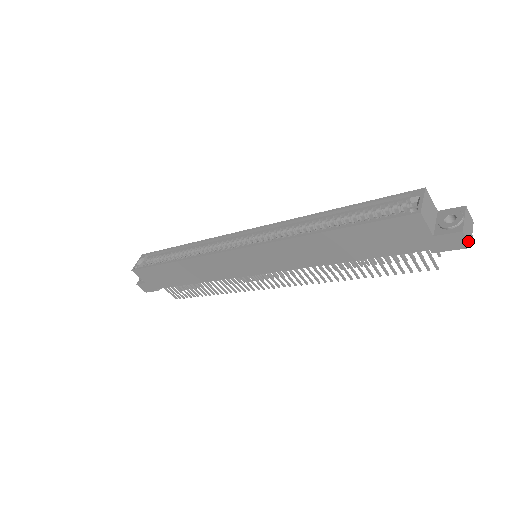
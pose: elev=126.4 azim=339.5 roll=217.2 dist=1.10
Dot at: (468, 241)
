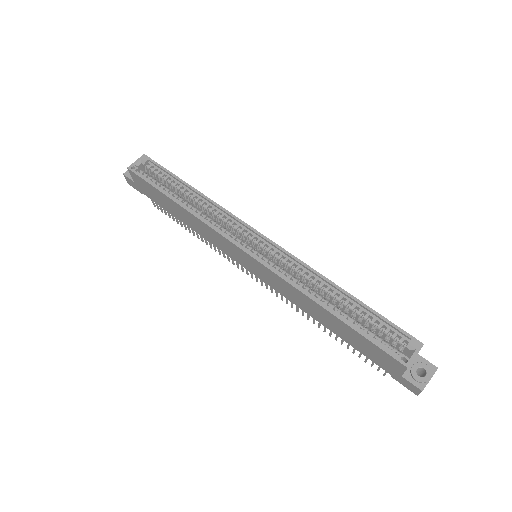
Dot at: occluded
